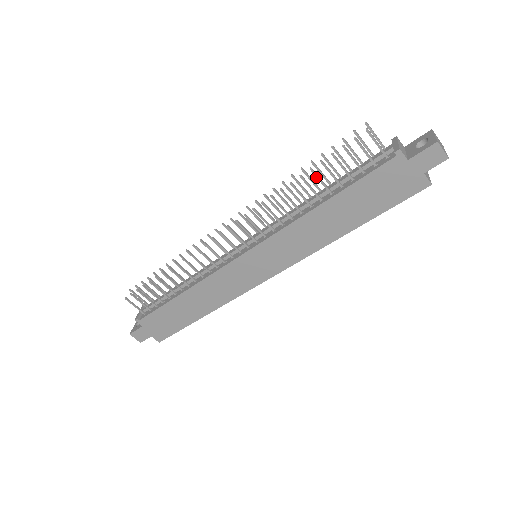
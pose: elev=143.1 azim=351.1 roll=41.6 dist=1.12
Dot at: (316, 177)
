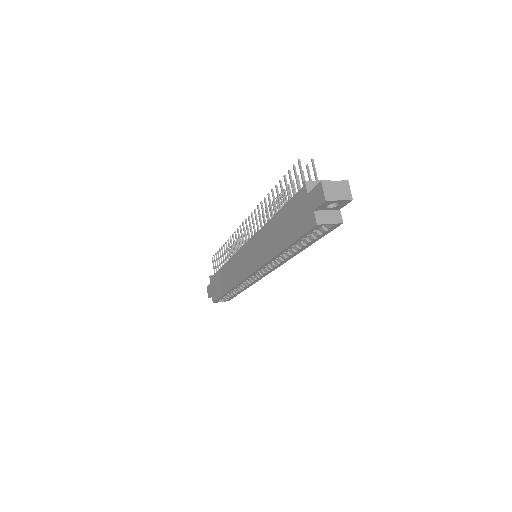
Dot at: (277, 194)
